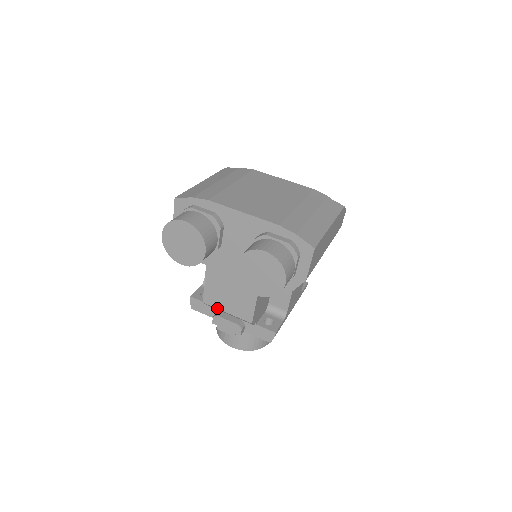
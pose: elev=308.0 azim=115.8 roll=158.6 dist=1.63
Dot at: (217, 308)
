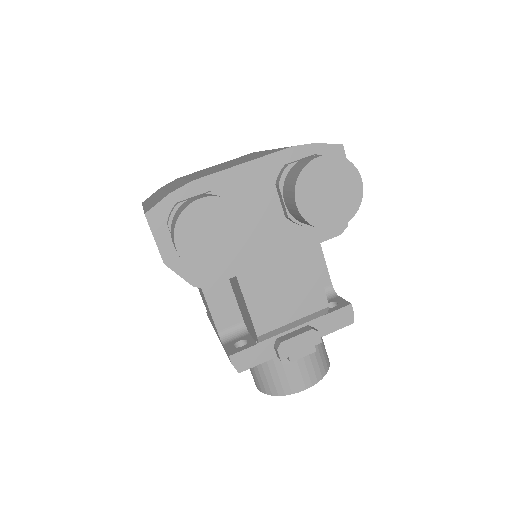
Dot at: (279, 327)
